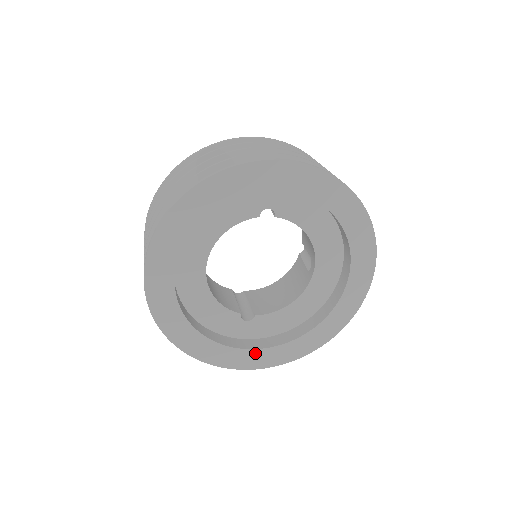
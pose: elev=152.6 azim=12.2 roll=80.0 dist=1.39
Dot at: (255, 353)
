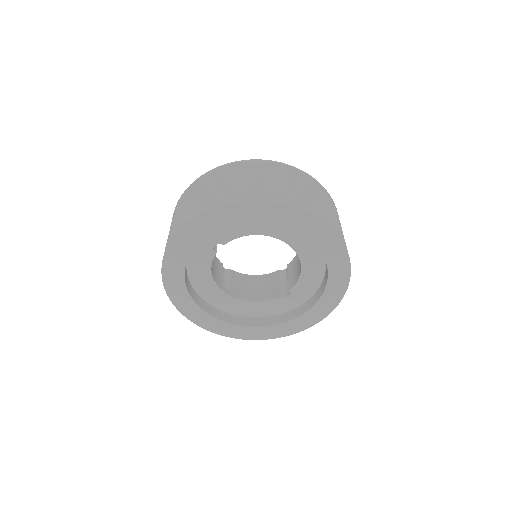
Dot at: (310, 313)
